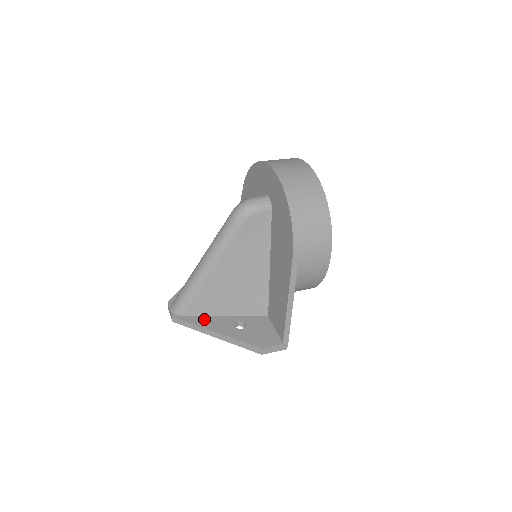
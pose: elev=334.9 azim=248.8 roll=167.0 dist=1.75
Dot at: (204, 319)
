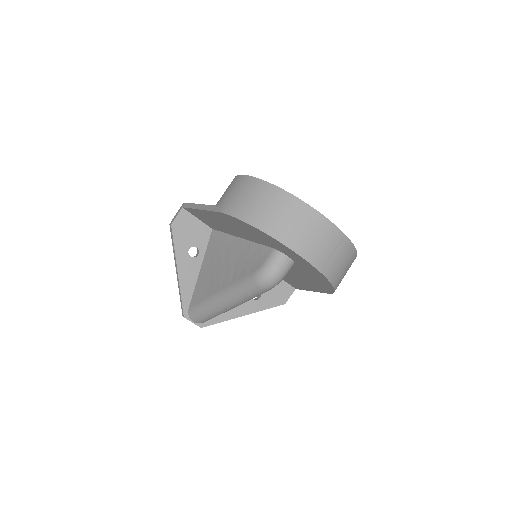
Dot at: occluded
